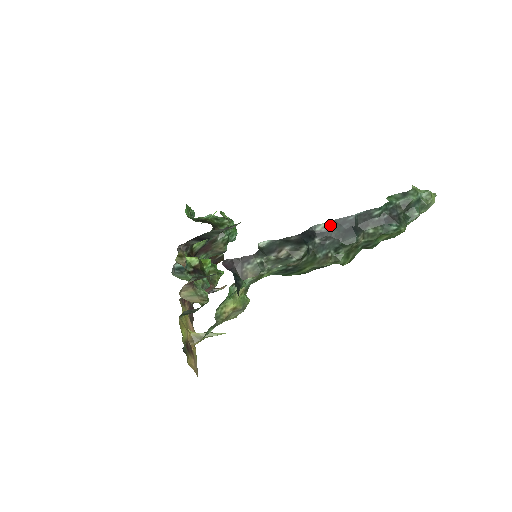
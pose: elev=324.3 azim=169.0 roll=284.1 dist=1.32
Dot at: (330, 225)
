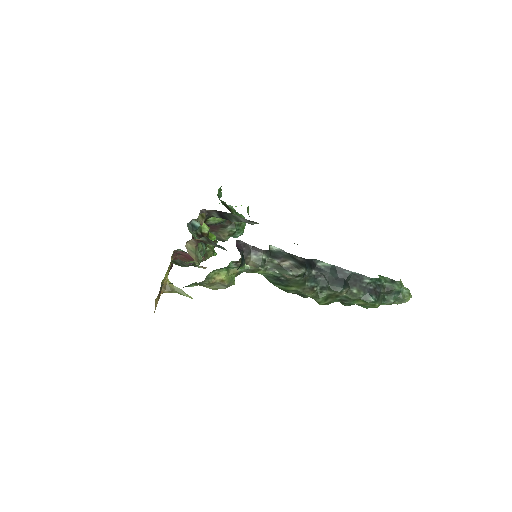
Dot at: (329, 267)
